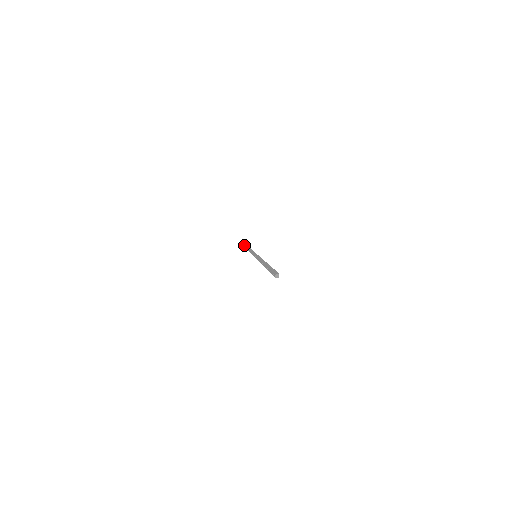
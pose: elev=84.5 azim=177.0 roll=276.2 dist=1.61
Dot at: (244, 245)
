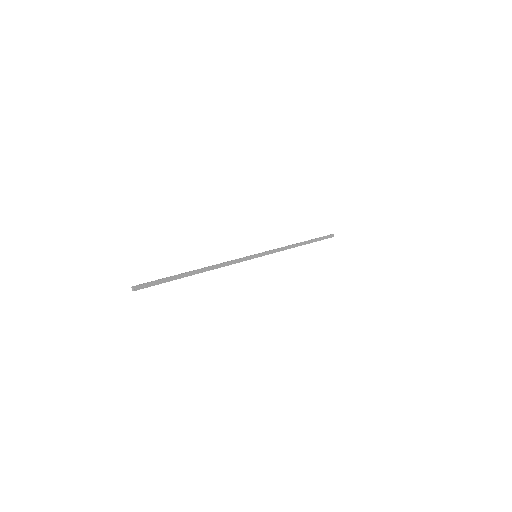
Dot at: (325, 236)
